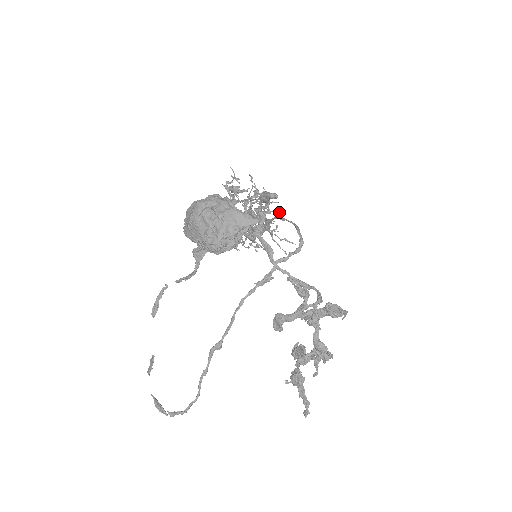
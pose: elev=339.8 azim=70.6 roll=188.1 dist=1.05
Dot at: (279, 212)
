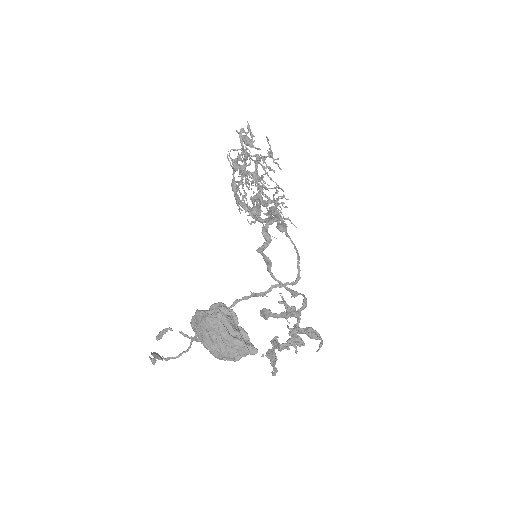
Dot at: (287, 207)
